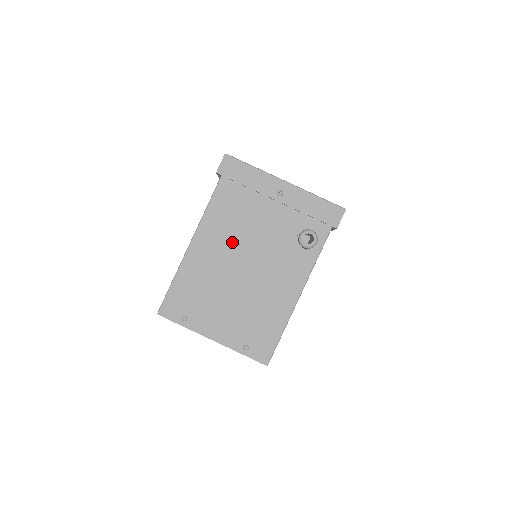
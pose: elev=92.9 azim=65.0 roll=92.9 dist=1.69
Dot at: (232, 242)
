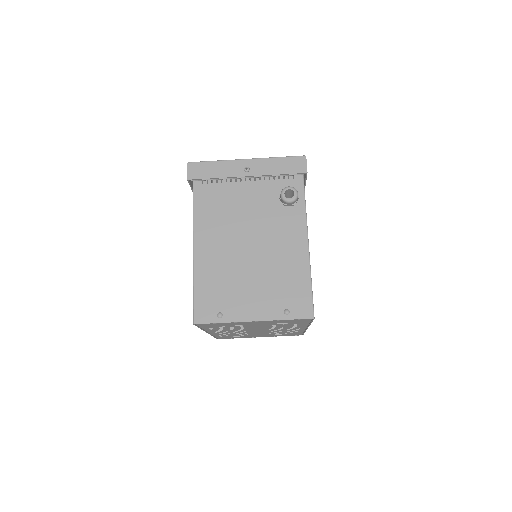
Dot at: (228, 231)
